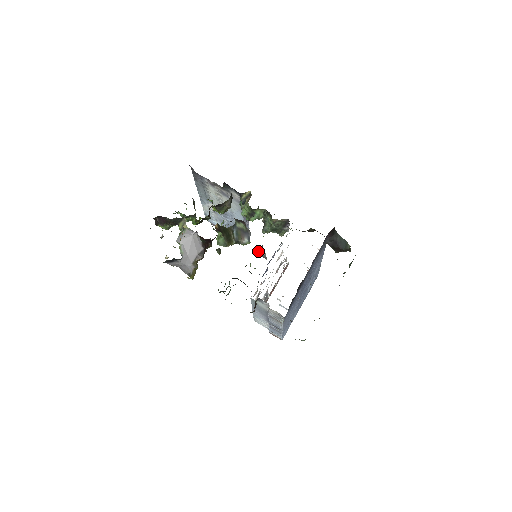
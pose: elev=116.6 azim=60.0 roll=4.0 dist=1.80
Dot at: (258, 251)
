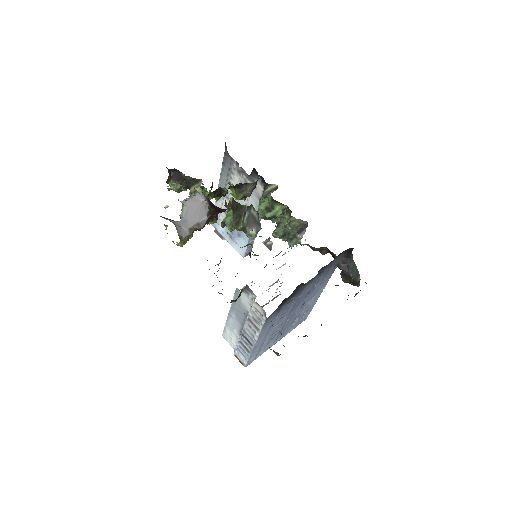
Dot at: (265, 240)
